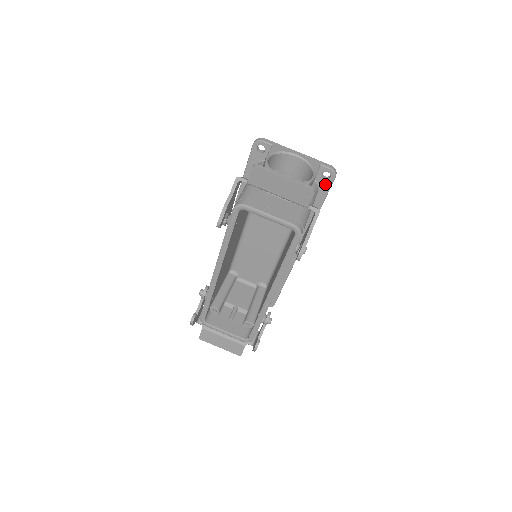
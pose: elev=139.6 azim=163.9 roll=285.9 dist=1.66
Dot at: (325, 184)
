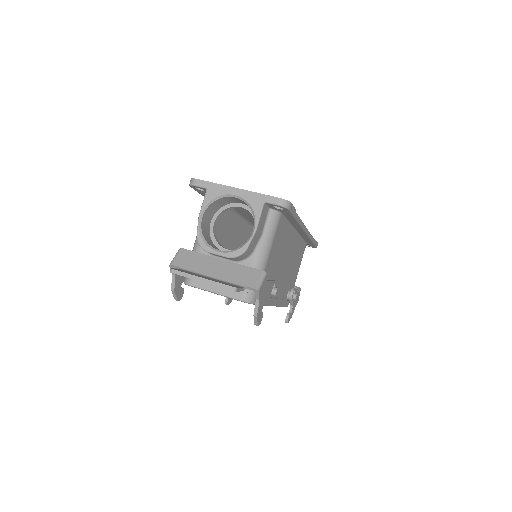
Dot at: (283, 211)
